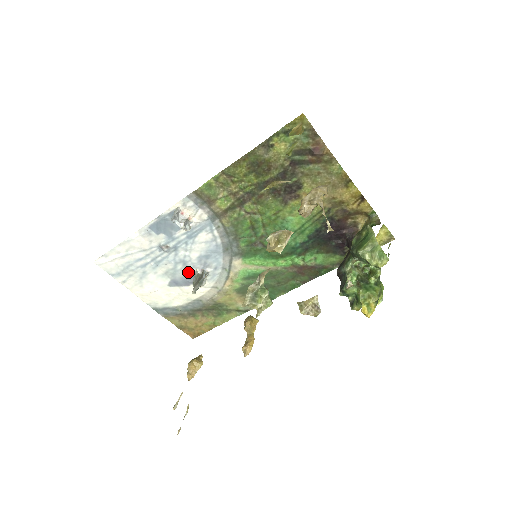
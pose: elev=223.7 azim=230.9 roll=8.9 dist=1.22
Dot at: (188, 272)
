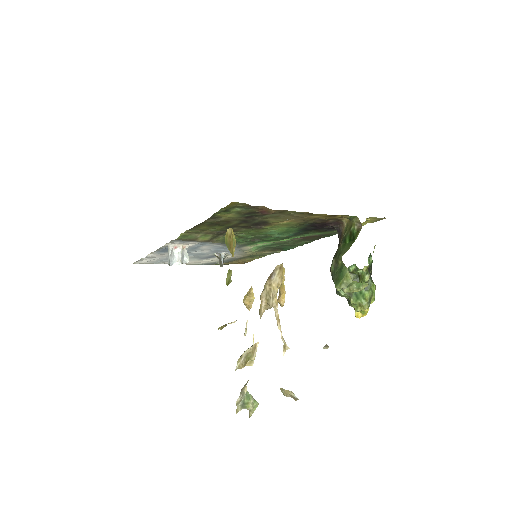
Dot at: (209, 255)
